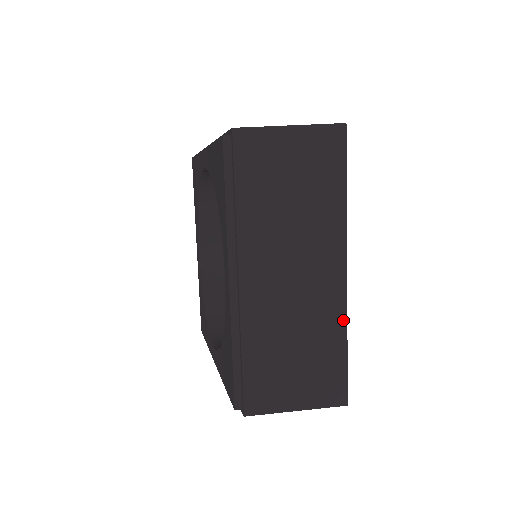
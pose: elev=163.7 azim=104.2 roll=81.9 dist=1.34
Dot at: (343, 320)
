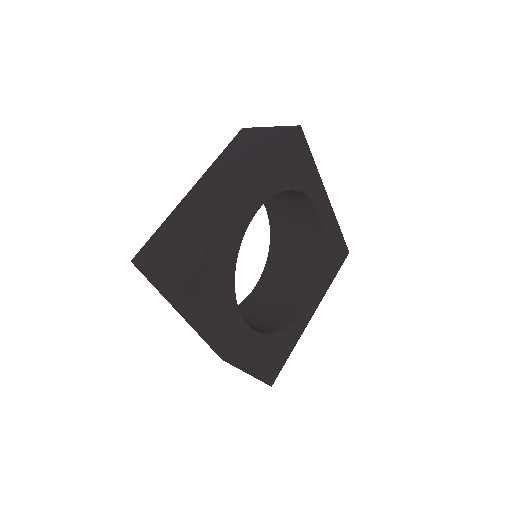
Dot at: (224, 222)
